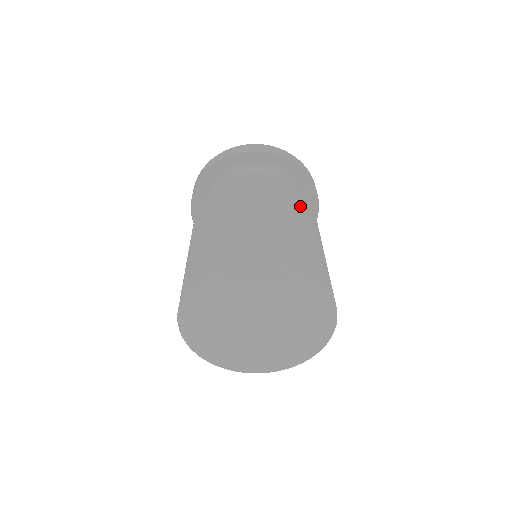
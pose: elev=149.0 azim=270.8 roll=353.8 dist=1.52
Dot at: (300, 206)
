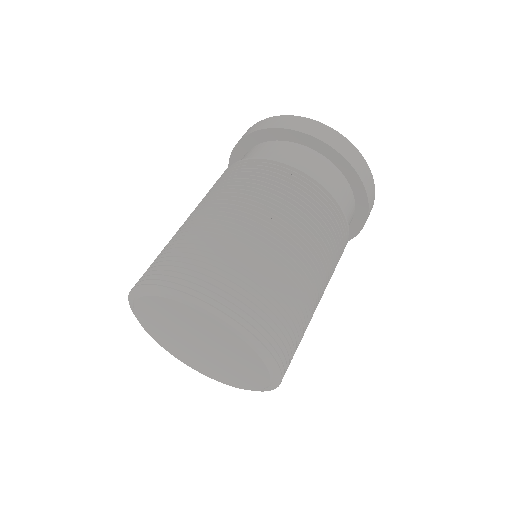
Dot at: (268, 197)
